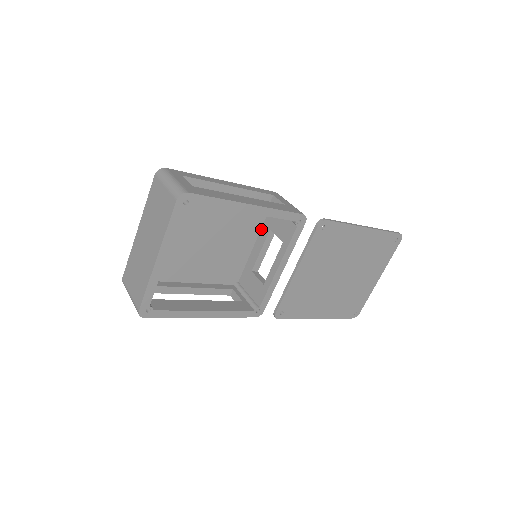
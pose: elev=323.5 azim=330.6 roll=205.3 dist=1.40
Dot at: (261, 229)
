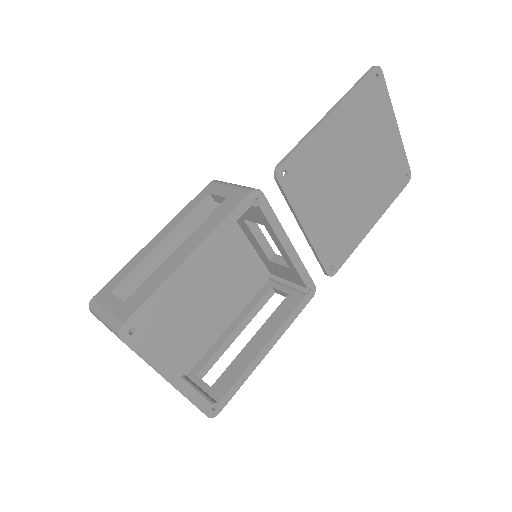
Dot at: (237, 222)
